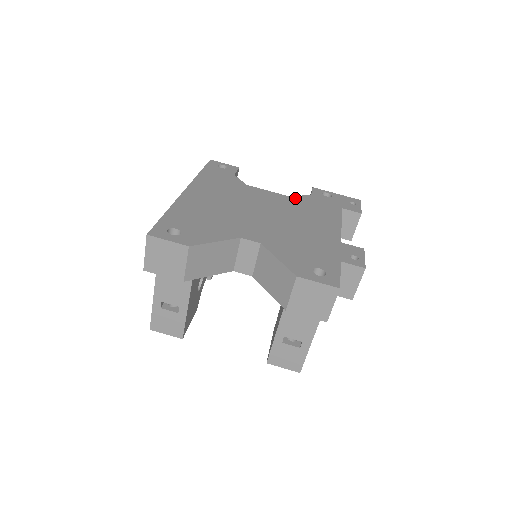
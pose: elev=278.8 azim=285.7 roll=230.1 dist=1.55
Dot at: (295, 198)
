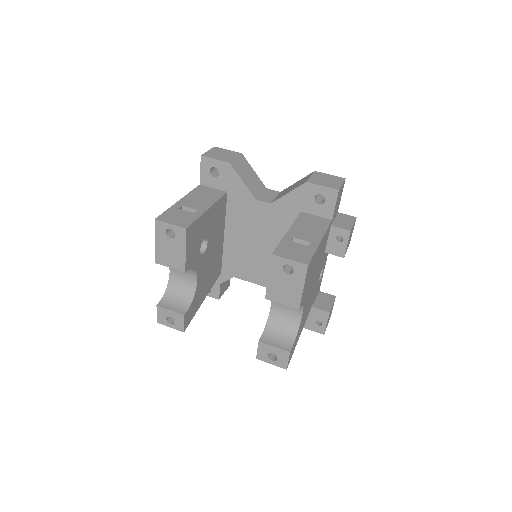
Dot at: occluded
